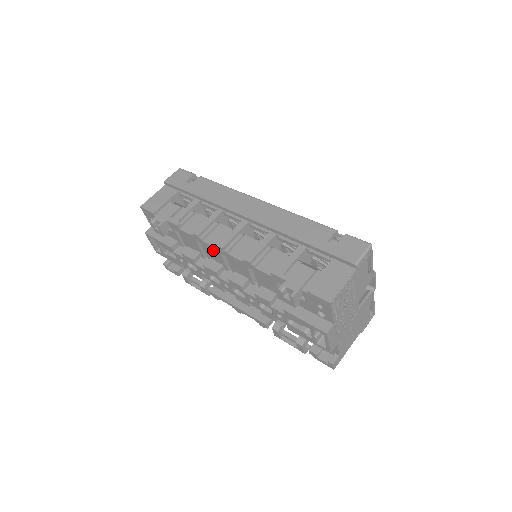
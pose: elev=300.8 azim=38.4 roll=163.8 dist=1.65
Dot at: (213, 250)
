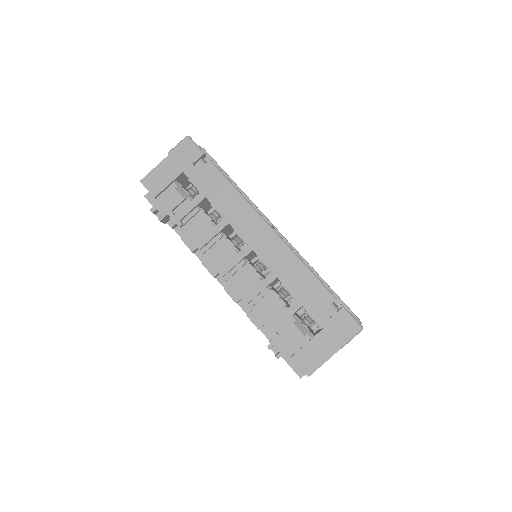
Dot at: occluded
